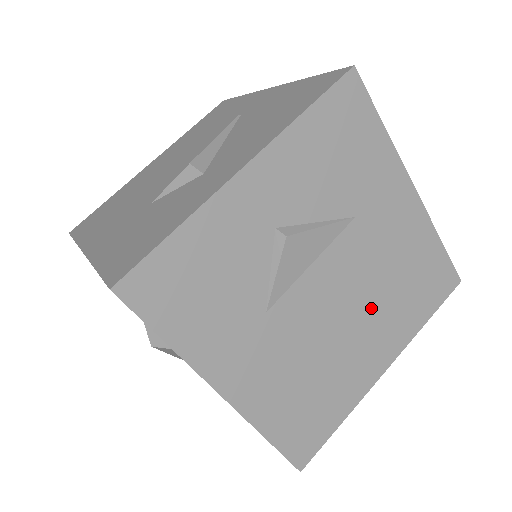
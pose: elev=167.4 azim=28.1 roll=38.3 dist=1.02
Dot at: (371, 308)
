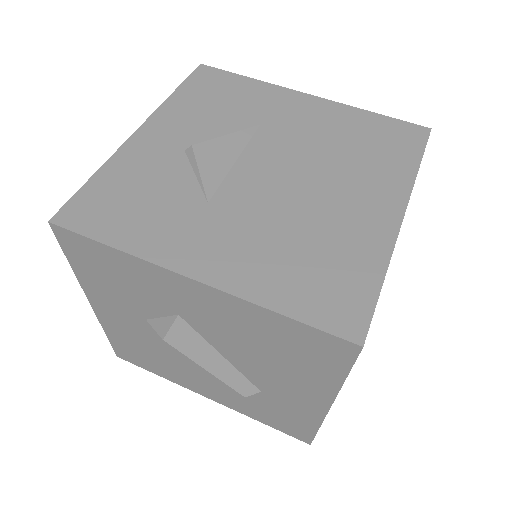
Dot at: (332, 173)
